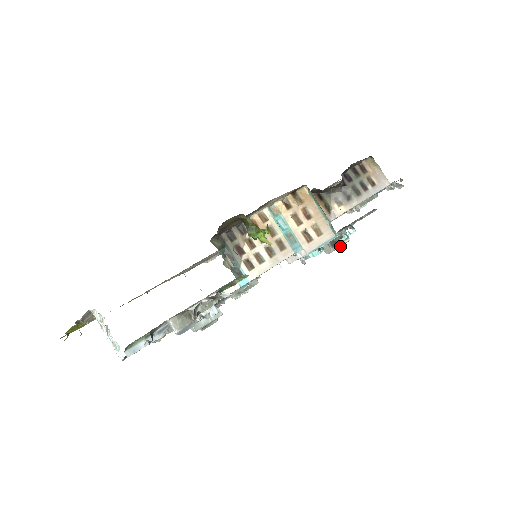
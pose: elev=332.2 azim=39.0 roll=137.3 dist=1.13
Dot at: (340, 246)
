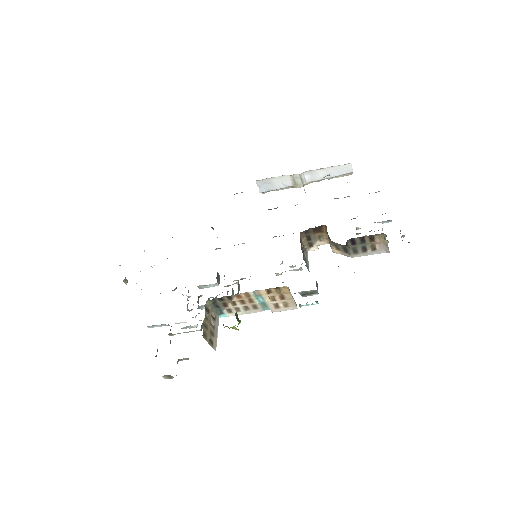
Dot at: occluded
